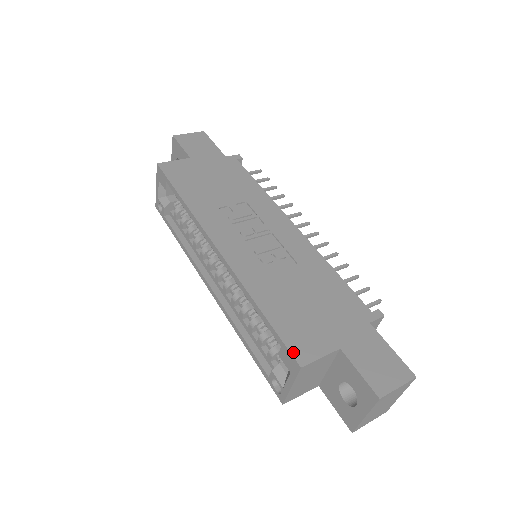
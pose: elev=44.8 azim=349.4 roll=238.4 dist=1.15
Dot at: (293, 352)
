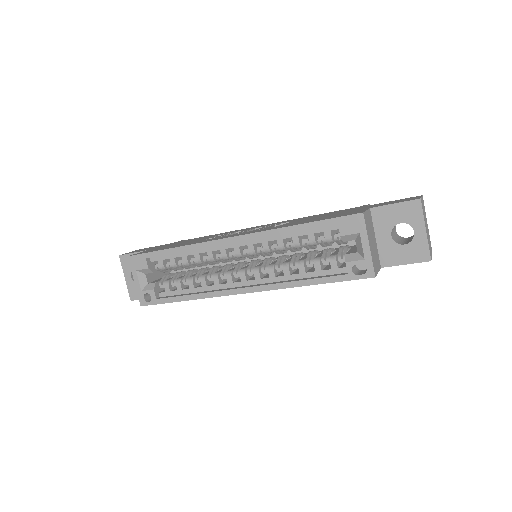
Dot at: (349, 215)
